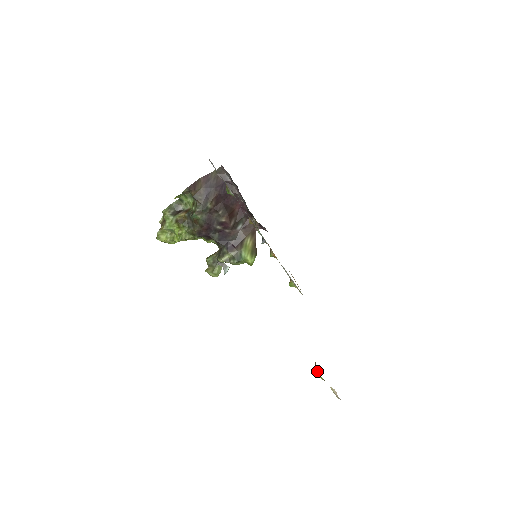
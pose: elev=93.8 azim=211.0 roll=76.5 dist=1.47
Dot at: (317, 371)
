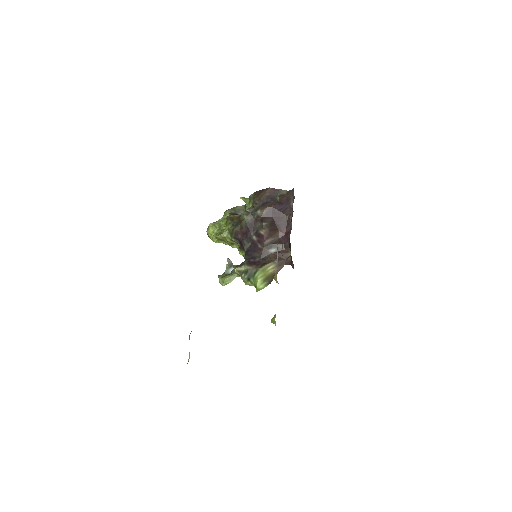
Dot at: occluded
